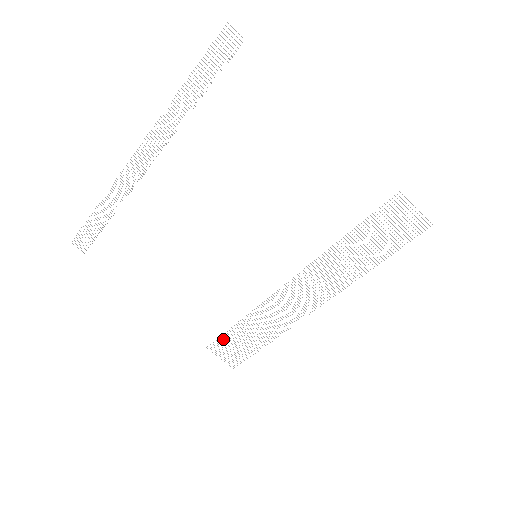
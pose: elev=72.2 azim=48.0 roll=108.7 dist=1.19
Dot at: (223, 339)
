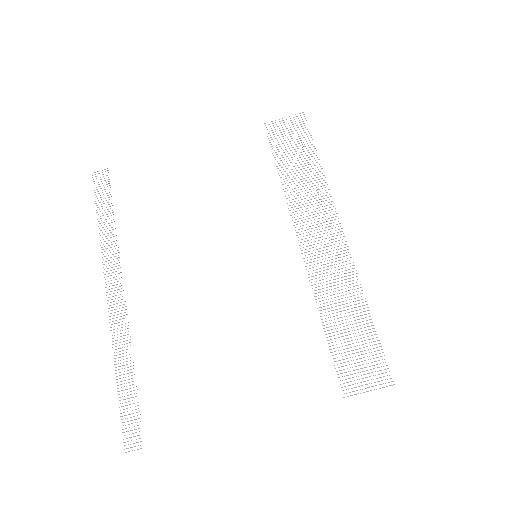
Dot at: occluded
